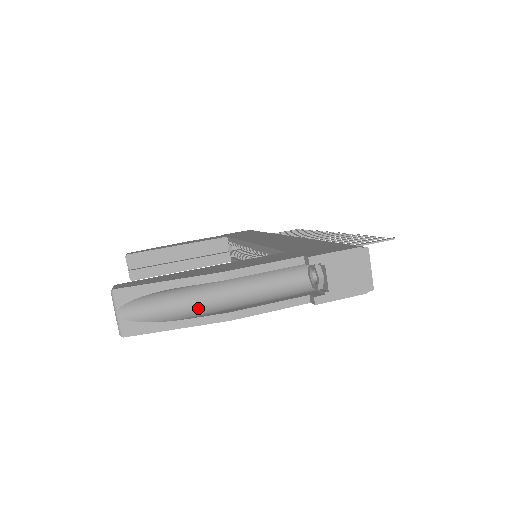
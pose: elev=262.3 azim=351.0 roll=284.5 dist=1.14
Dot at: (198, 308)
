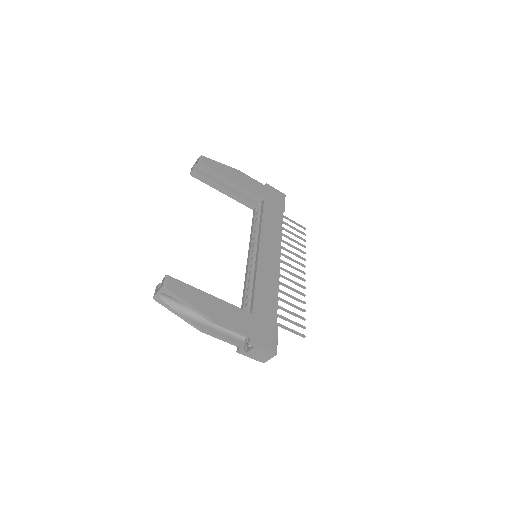
Dot at: (193, 313)
